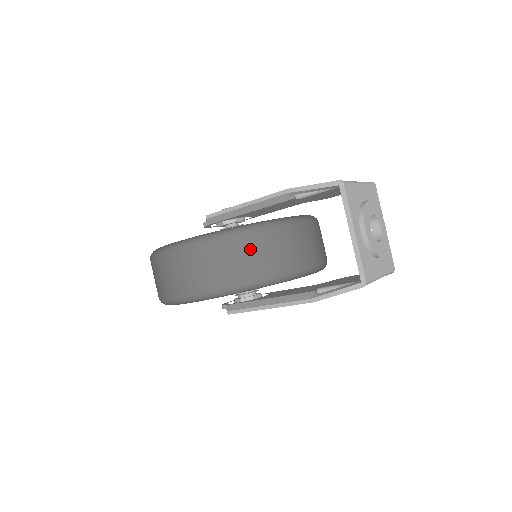
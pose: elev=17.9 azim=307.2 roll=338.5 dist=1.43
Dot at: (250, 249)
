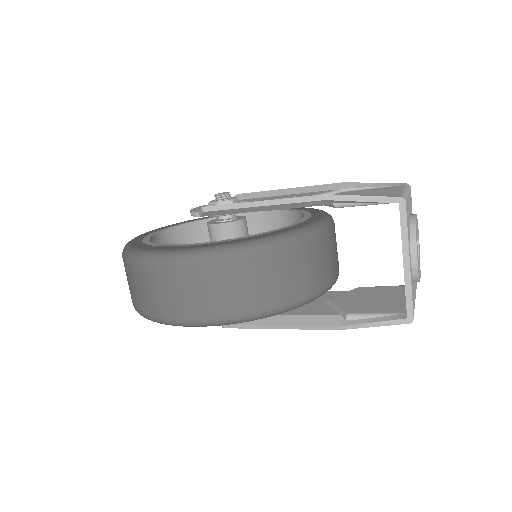
Dot at: (276, 269)
